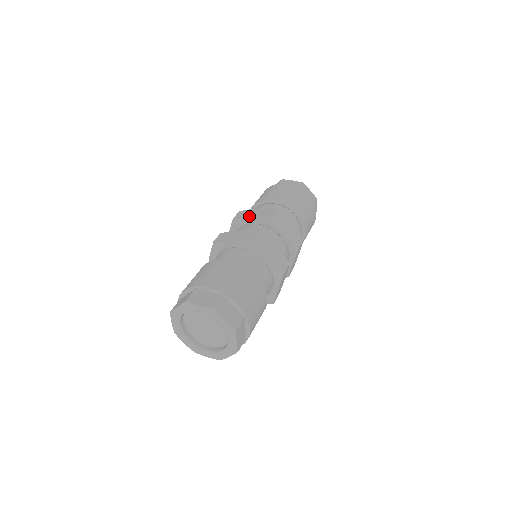
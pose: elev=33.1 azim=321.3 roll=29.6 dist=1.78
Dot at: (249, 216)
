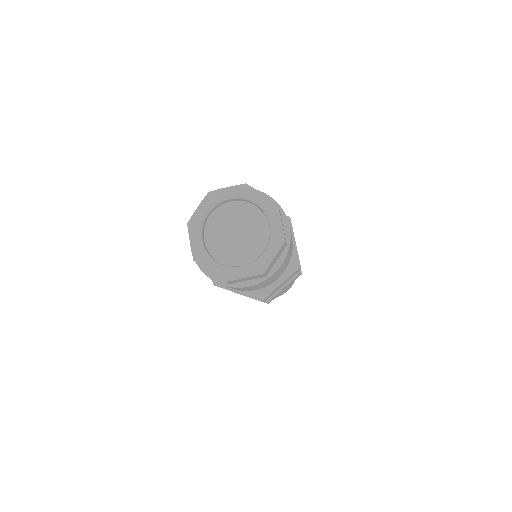
Dot at: occluded
